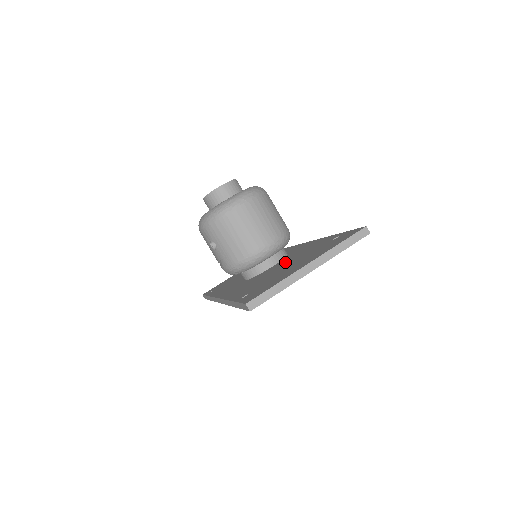
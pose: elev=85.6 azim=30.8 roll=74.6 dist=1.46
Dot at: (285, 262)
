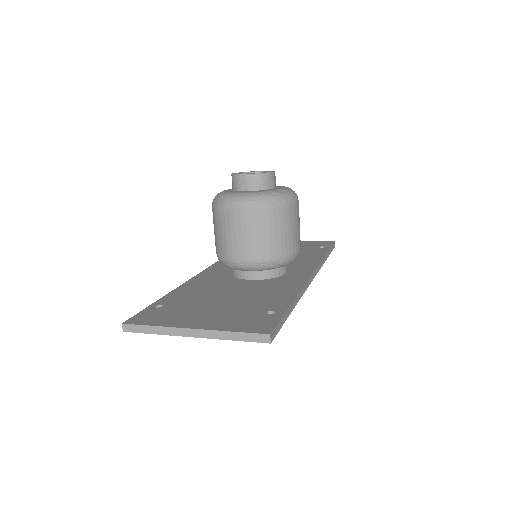
Dot at: (245, 290)
